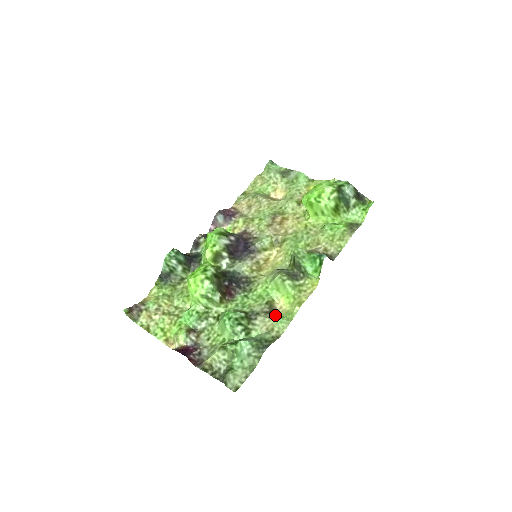
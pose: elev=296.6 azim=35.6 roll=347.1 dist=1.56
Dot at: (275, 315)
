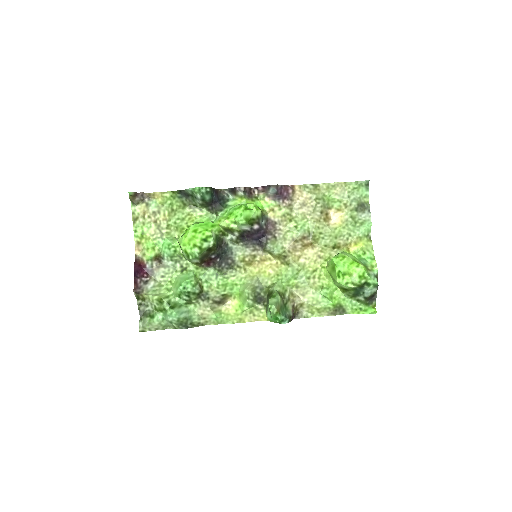
Dot at: (219, 308)
